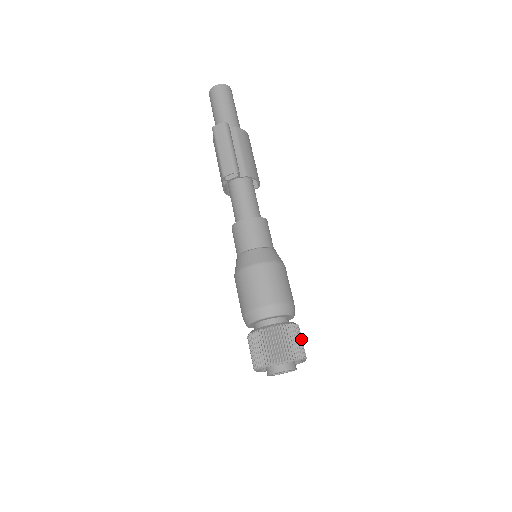
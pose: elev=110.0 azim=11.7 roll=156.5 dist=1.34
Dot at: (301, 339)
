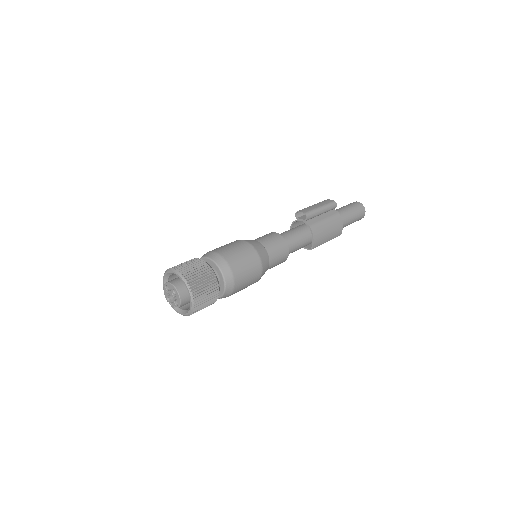
Dot at: (208, 295)
